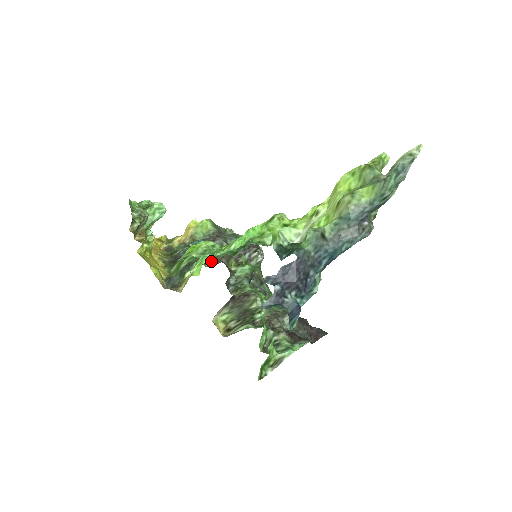
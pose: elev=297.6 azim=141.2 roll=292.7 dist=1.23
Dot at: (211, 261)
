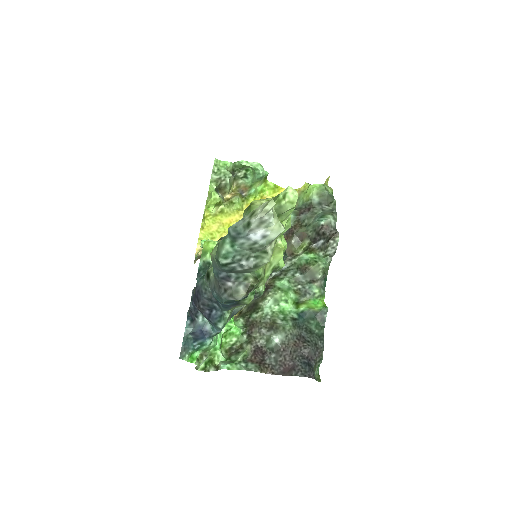
Dot at: occluded
